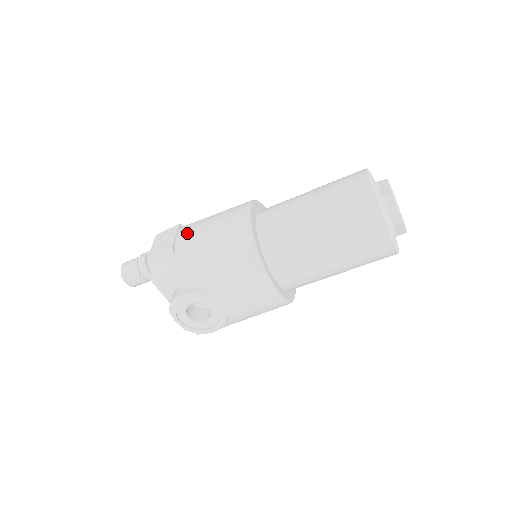
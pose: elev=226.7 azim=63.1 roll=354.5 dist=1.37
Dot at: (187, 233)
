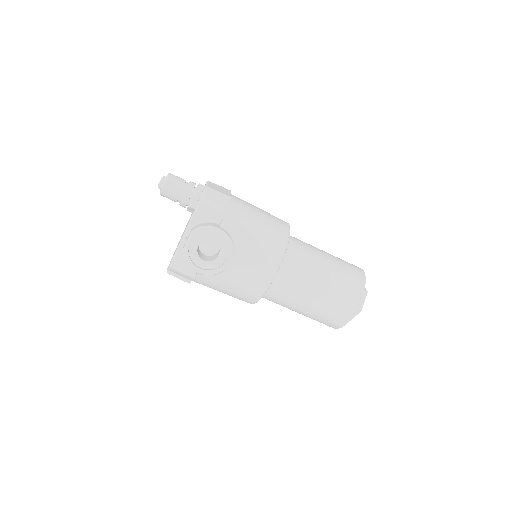
Dot at: (241, 200)
